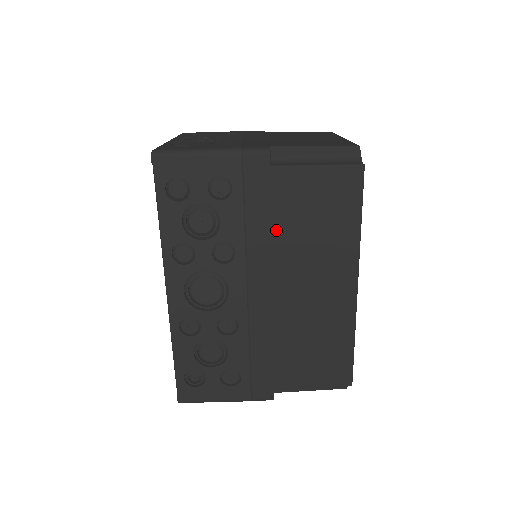
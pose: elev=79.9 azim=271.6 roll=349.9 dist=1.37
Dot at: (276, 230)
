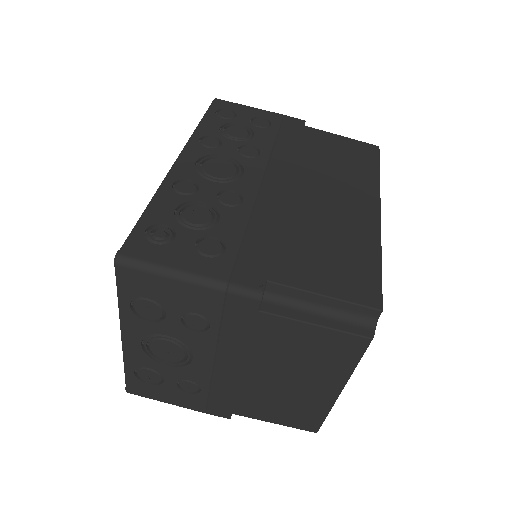
Dot at: (302, 154)
